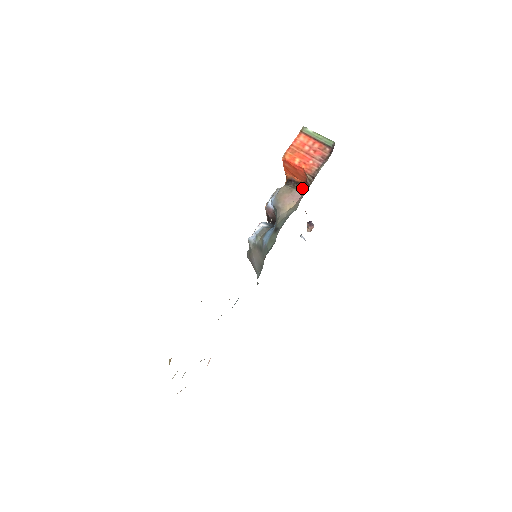
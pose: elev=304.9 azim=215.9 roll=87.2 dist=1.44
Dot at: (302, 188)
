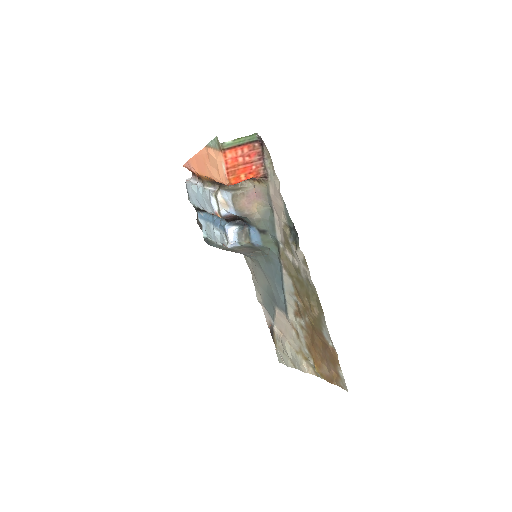
Dot at: (248, 184)
